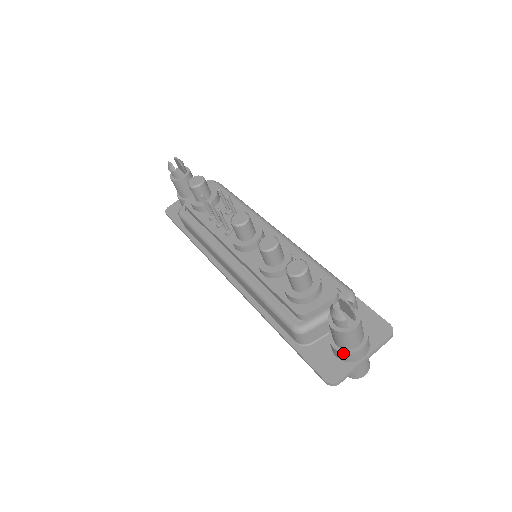
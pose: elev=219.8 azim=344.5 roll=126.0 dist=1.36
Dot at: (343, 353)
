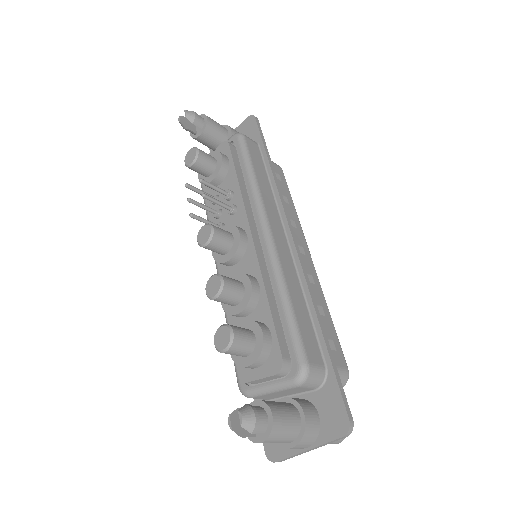
Dot at: occluded
